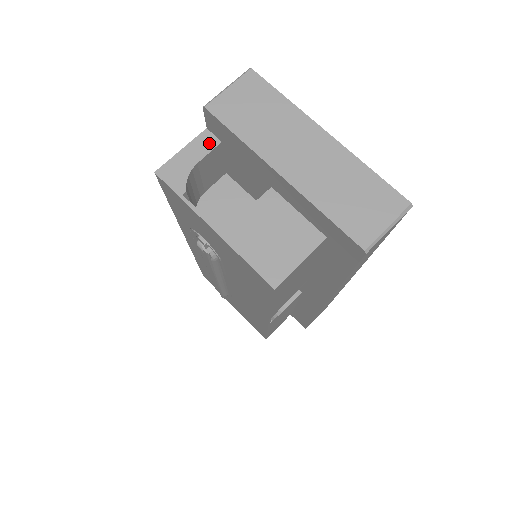
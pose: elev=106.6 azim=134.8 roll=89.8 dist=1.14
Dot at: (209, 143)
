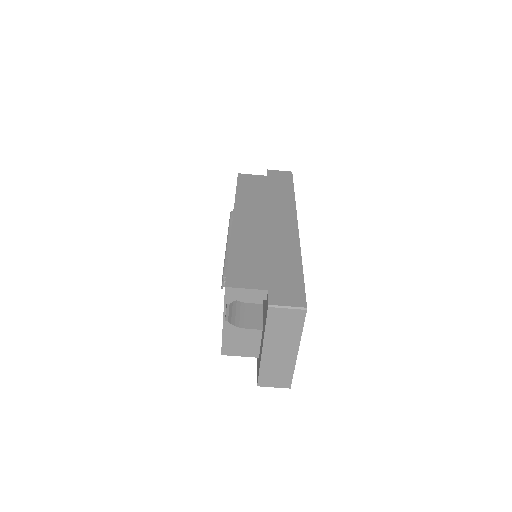
Dot at: (261, 296)
